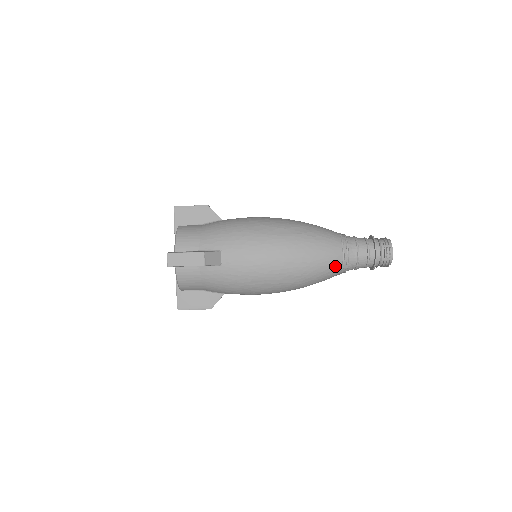
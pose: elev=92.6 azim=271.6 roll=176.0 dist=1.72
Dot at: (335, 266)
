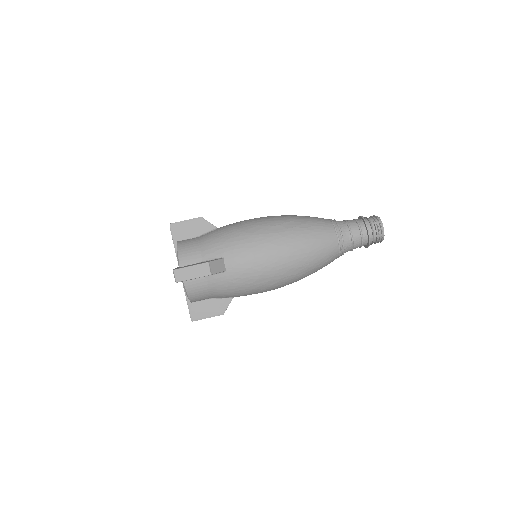
Dot at: (332, 251)
